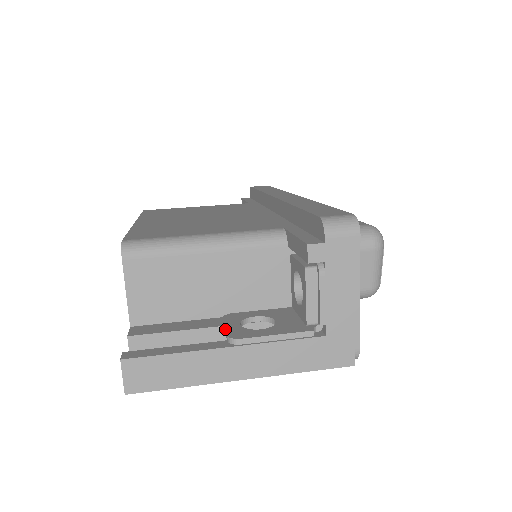
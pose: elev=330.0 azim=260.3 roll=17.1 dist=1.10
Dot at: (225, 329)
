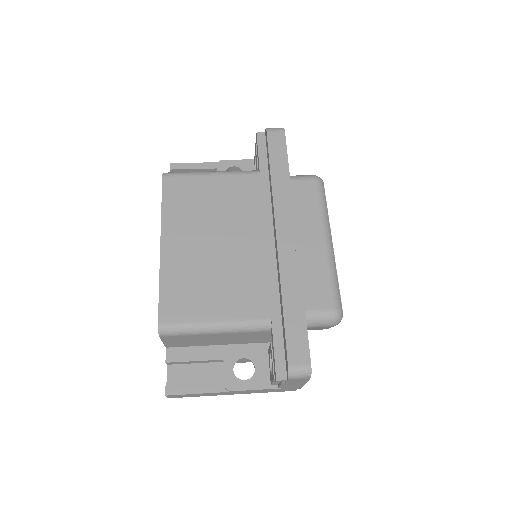
Dot at: (224, 375)
